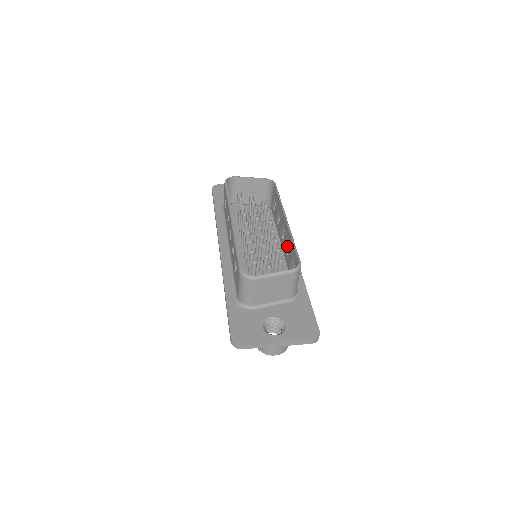
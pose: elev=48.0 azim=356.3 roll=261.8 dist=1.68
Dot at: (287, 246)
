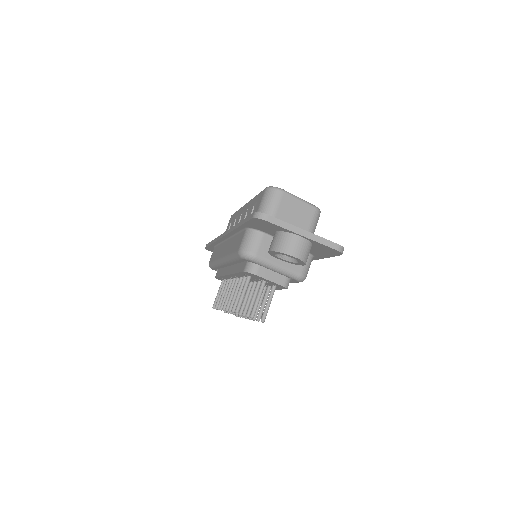
Dot at: occluded
